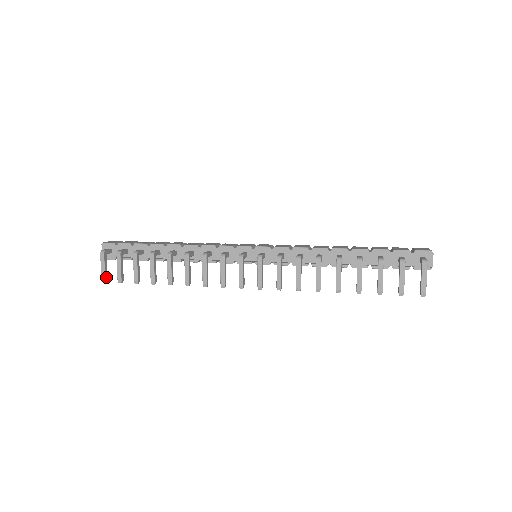
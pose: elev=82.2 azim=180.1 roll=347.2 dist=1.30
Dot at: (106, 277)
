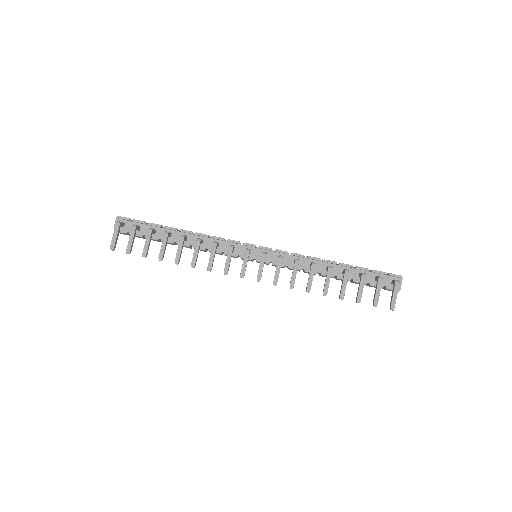
Dot at: (115, 246)
